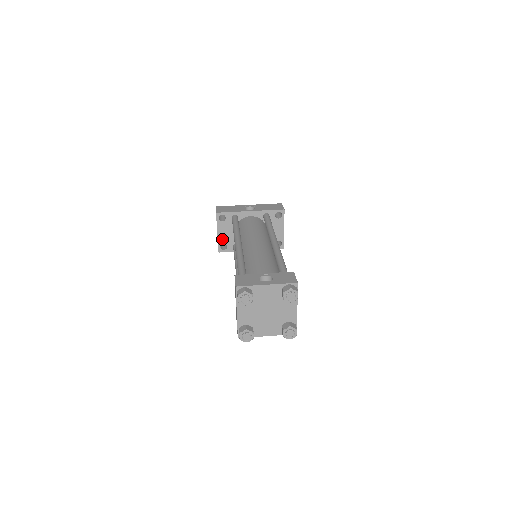
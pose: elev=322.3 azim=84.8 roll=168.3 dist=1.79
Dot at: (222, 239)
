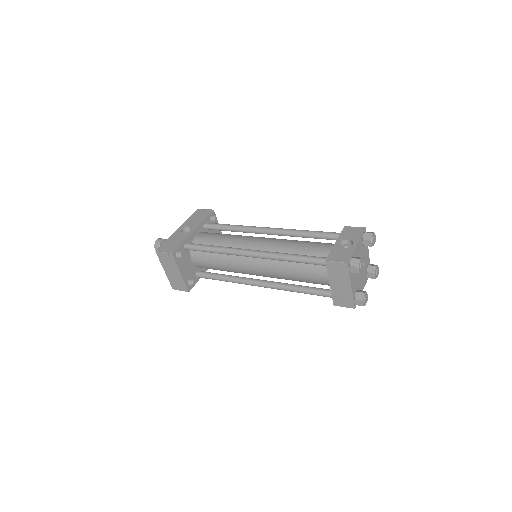
Dot at: (186, 276)
